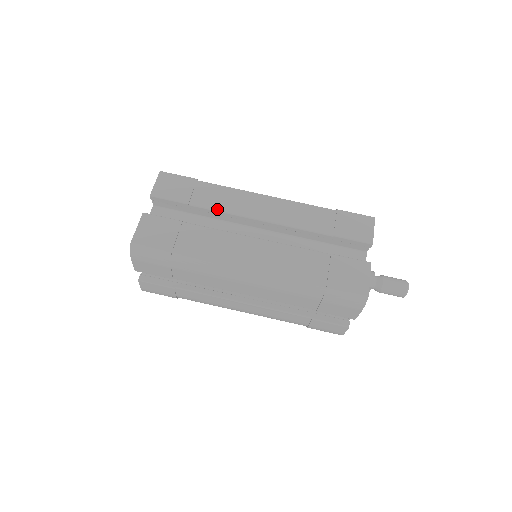
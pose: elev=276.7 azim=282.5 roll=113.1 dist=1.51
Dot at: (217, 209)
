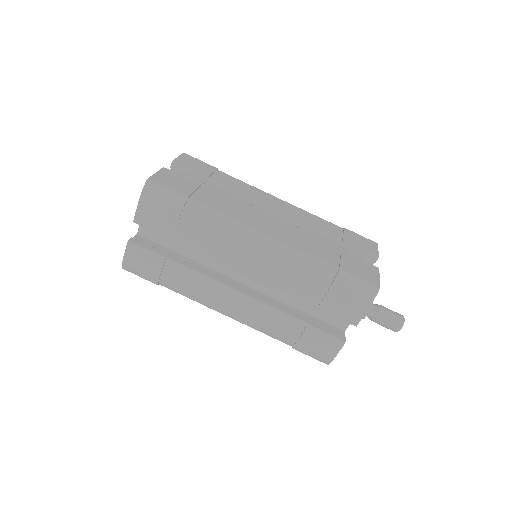
Dot at: (235, 190)
